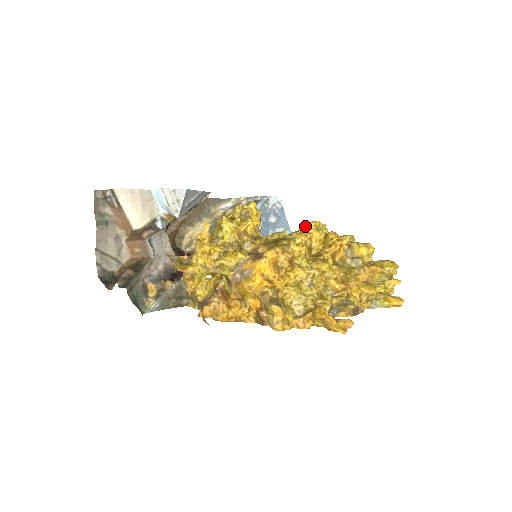
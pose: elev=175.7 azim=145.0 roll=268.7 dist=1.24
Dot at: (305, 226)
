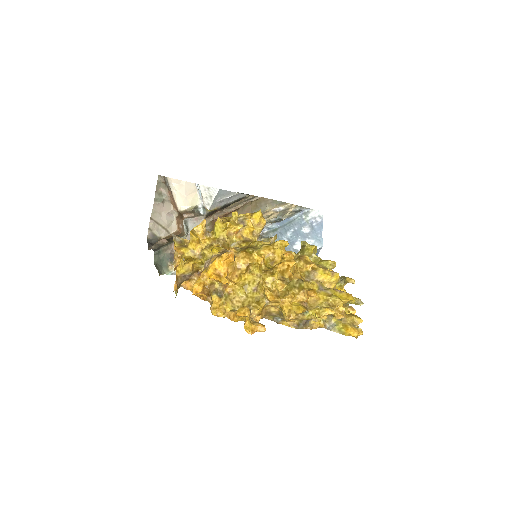
Dot at: (274, 242)
